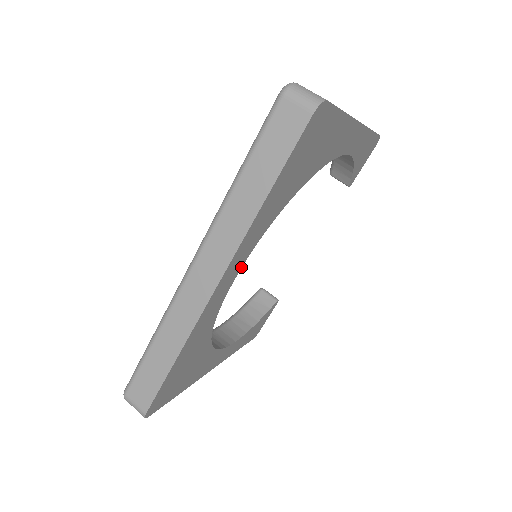
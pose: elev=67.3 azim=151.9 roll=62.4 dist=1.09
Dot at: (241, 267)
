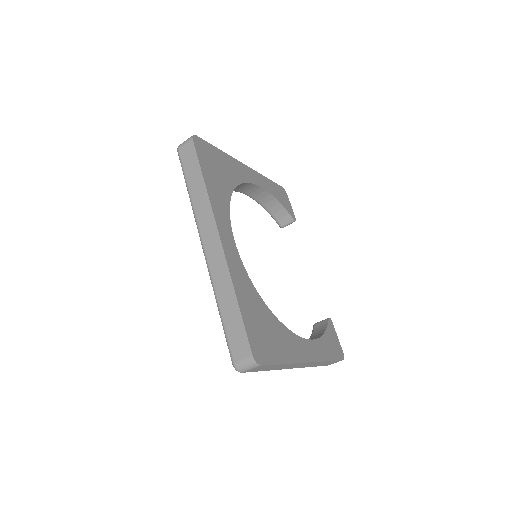
Dot at: (232, 234)
